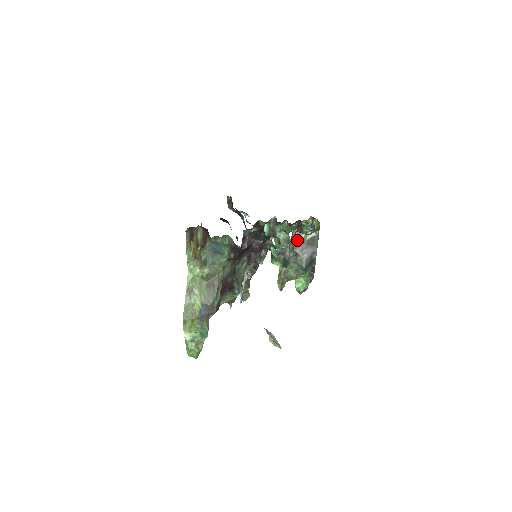
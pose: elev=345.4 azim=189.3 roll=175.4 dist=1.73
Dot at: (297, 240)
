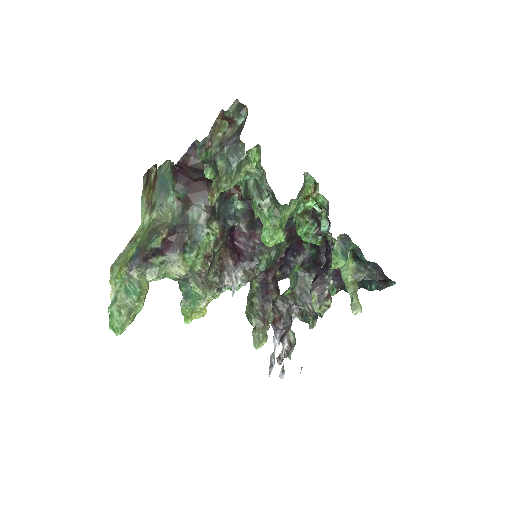
Dot at: (228, 136)
